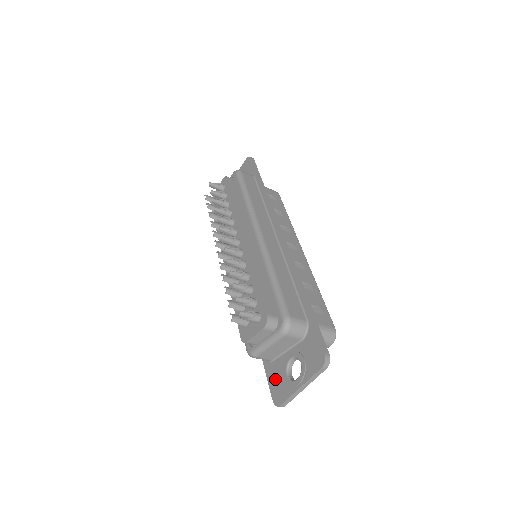
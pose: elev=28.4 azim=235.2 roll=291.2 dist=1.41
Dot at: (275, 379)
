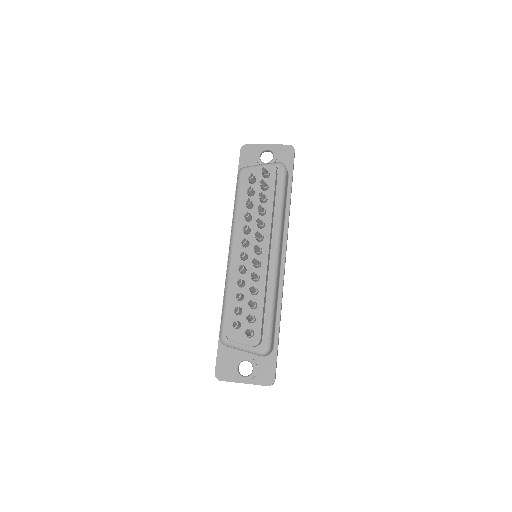
Dot at: (225, 361)
